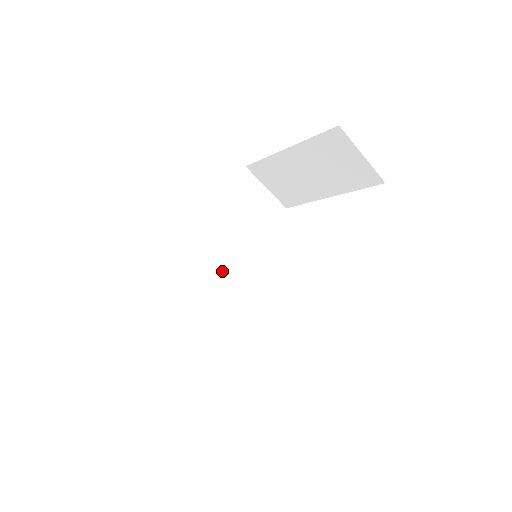
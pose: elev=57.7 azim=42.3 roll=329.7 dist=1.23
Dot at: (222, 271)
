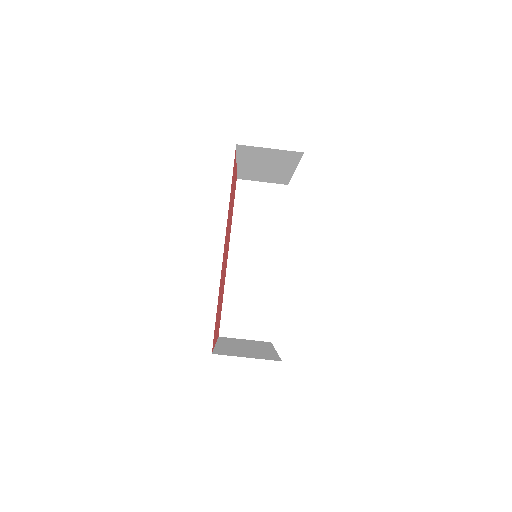
Dot at: (262, 265)
